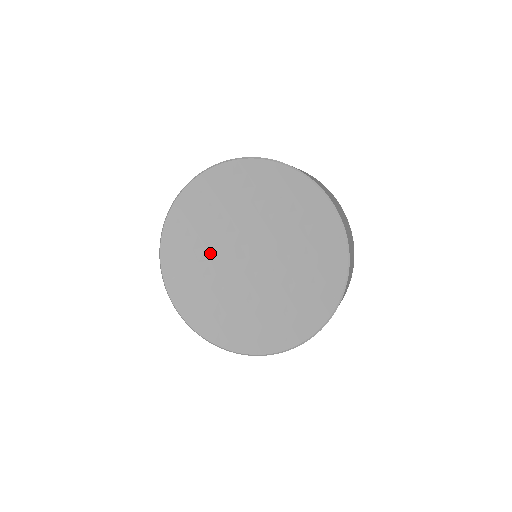
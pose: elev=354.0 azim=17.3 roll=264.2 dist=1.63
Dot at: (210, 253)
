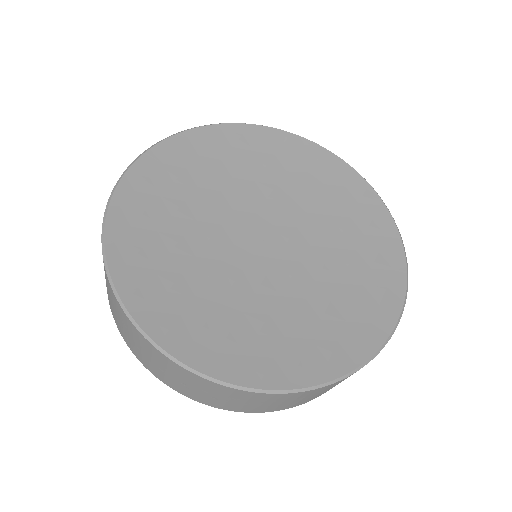
Dot at: (220, 279)
